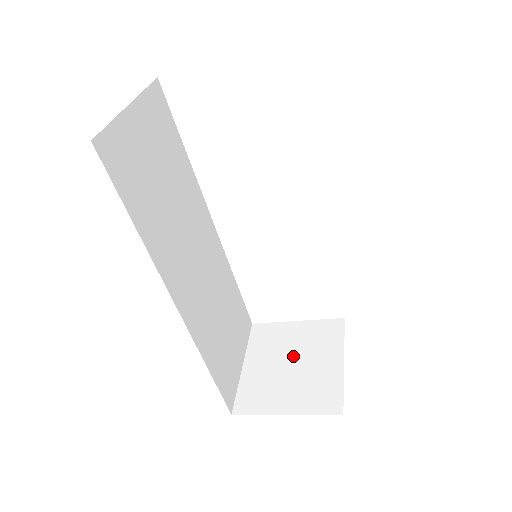
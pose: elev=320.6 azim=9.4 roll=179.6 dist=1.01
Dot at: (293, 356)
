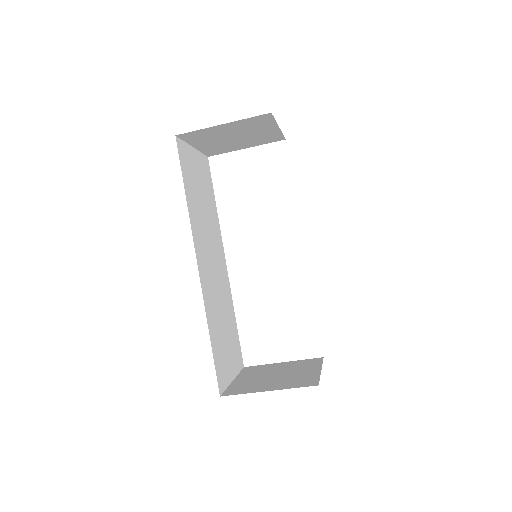
Dot at: (278, 372)
